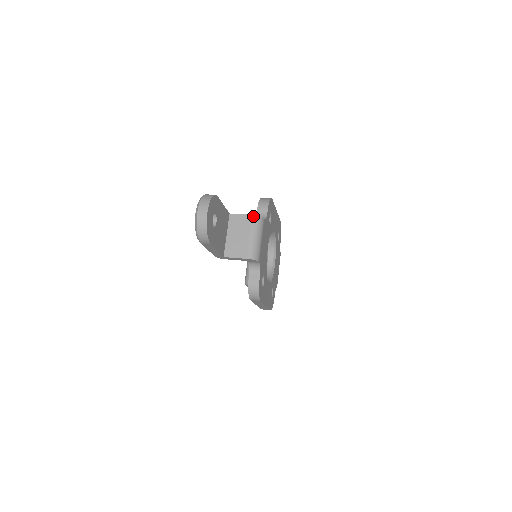
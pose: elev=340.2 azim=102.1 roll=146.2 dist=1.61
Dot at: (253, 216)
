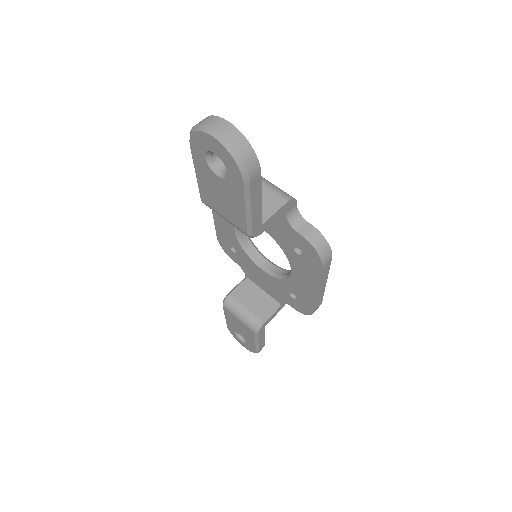
Dot at: occluded
